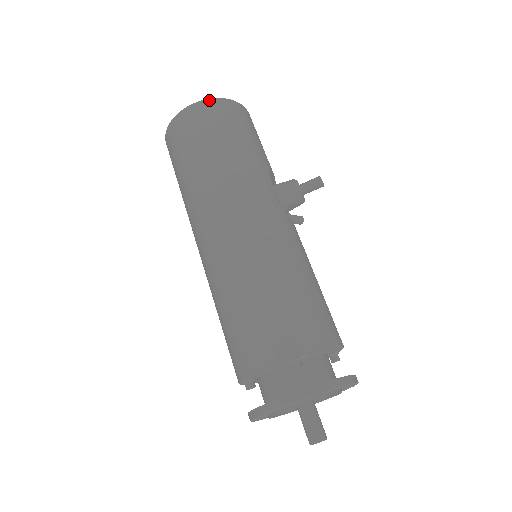
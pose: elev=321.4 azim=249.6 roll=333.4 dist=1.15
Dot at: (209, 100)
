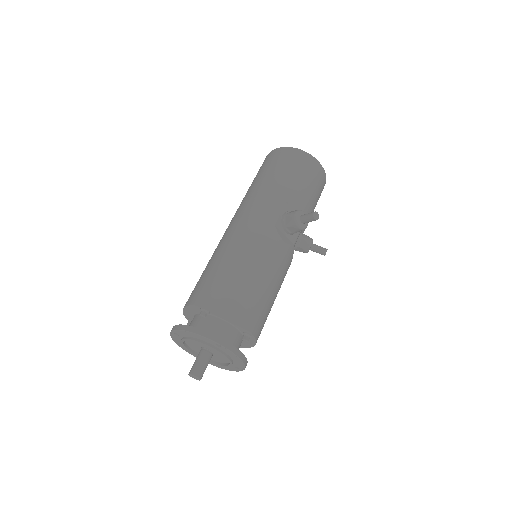
Dot at: (284, 148)
